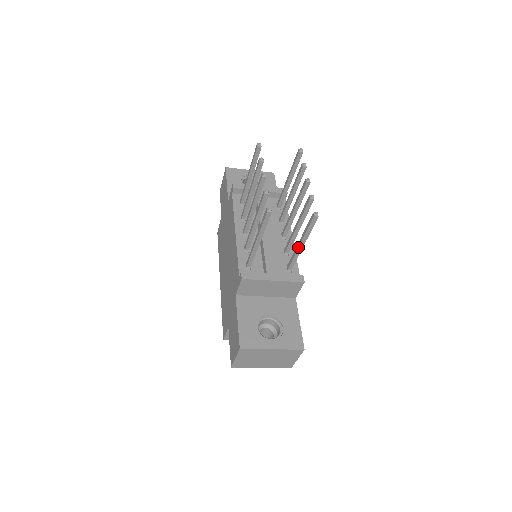
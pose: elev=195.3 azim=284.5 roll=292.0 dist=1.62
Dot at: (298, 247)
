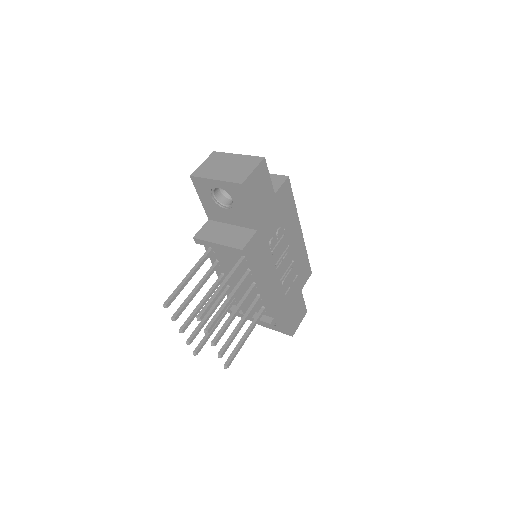
Dot at: (246, 334)
